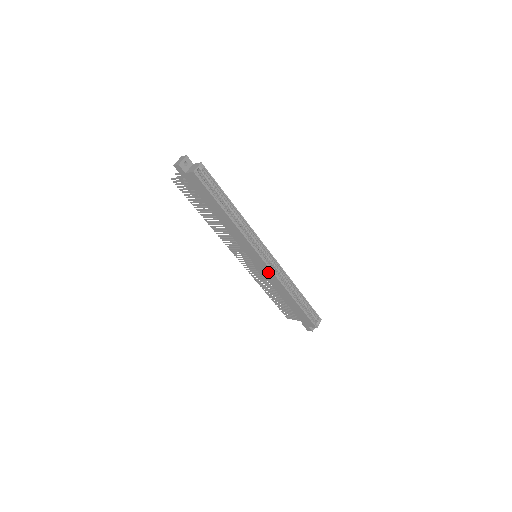
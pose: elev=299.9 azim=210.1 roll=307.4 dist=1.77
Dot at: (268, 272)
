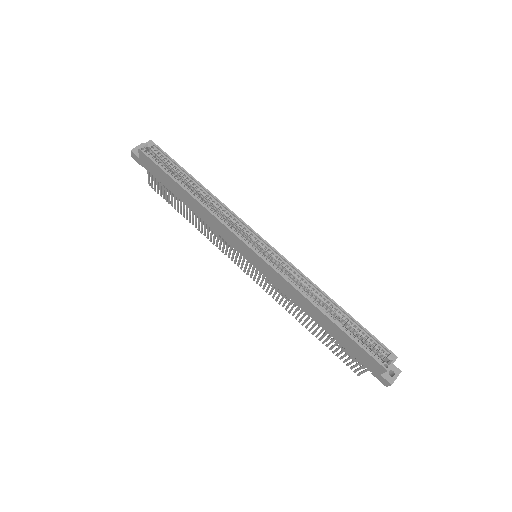
Dot at: (271, 272)
